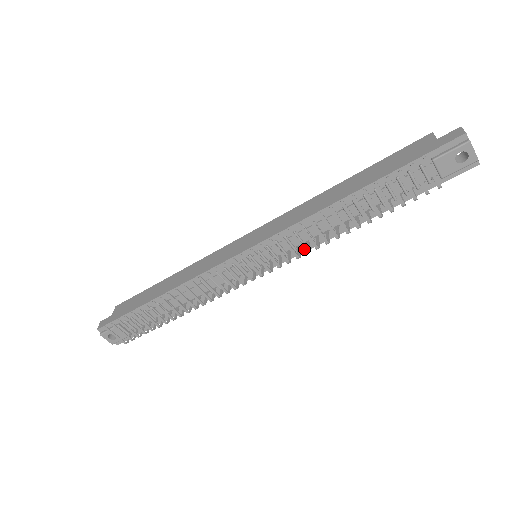
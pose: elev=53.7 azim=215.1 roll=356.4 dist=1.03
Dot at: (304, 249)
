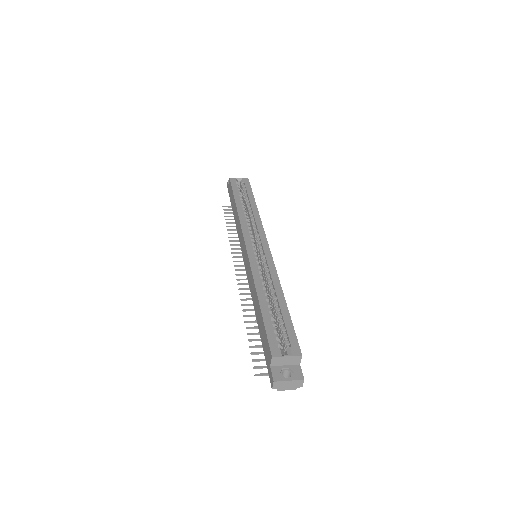
Dot at: occluded
